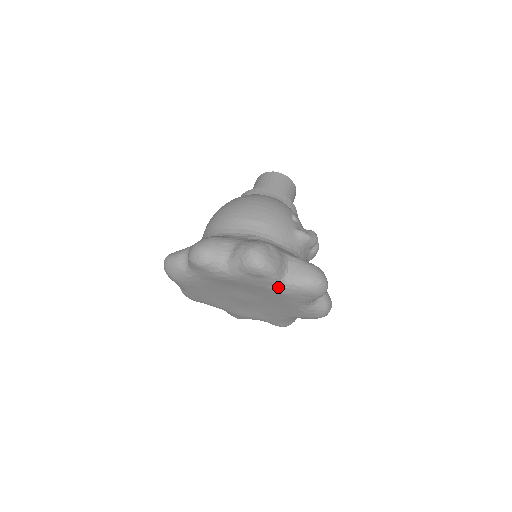
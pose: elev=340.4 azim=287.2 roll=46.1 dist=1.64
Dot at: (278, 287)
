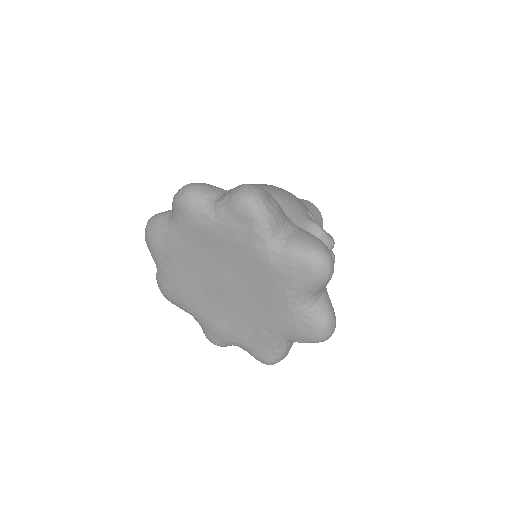
Dot at: (268, 249)
